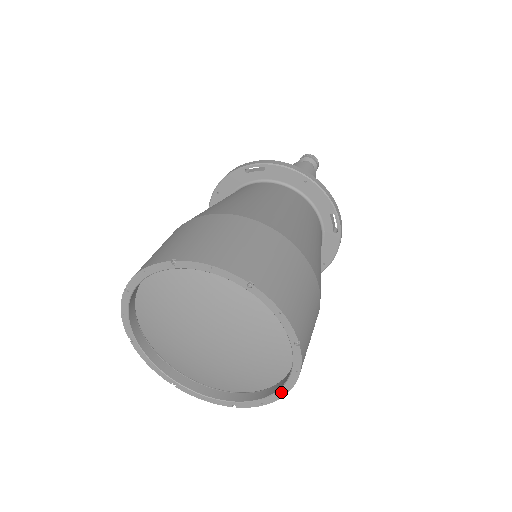
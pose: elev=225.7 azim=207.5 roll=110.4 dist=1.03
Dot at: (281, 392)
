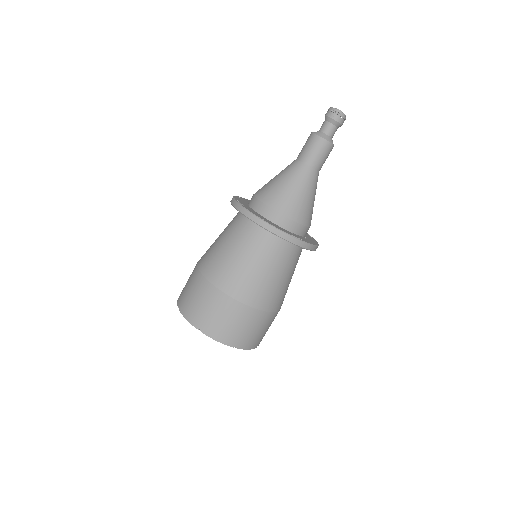
Dot at: occluded
